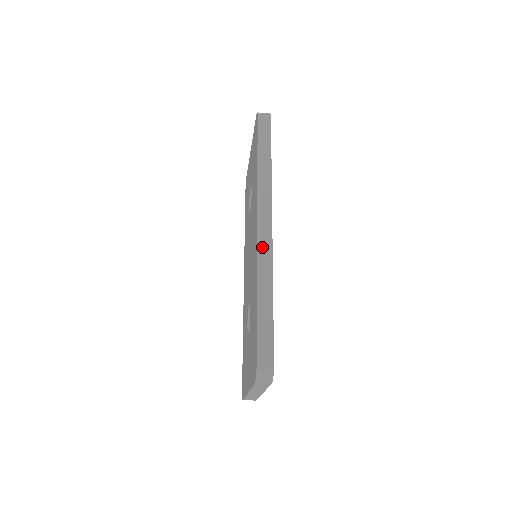
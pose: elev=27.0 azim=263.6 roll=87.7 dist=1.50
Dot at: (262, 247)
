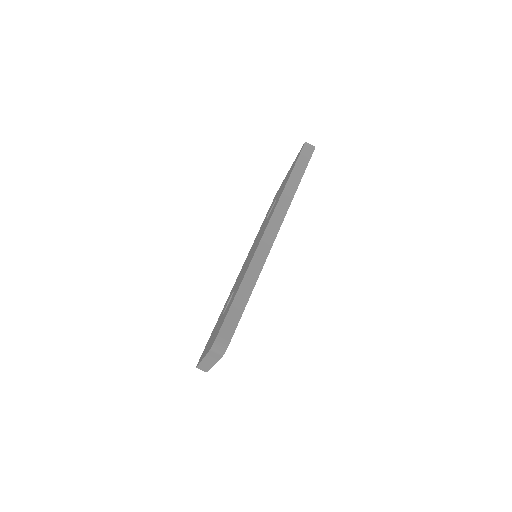
Dot at: (261, 248)
